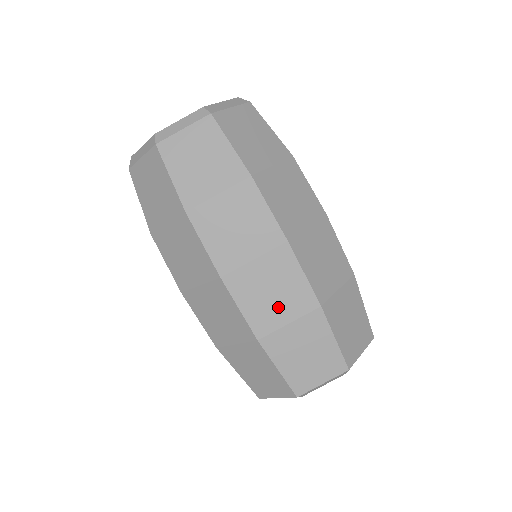
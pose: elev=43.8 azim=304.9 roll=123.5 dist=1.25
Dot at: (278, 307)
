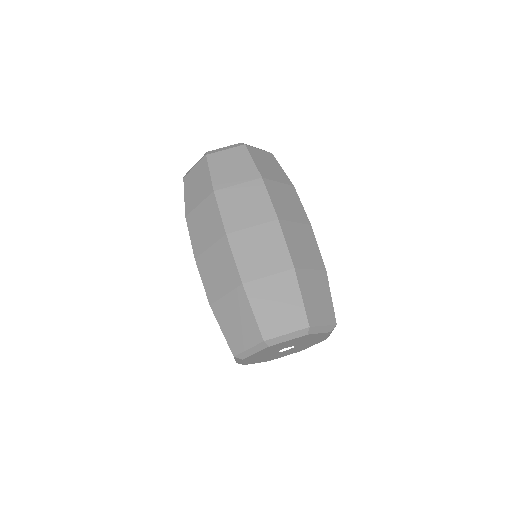
Dot at: (220, 282)
